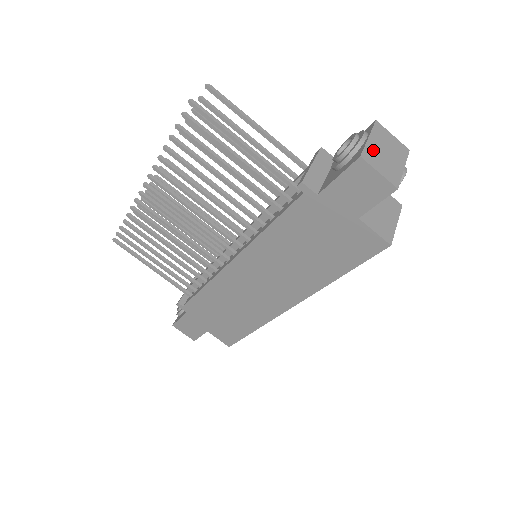
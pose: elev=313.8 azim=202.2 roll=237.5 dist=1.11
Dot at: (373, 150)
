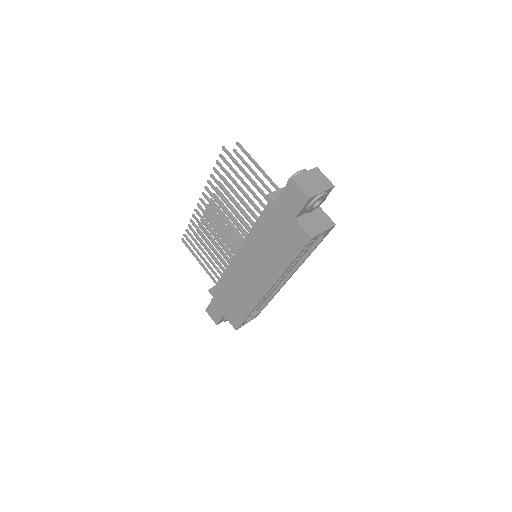
Dot at: (304, 178)
